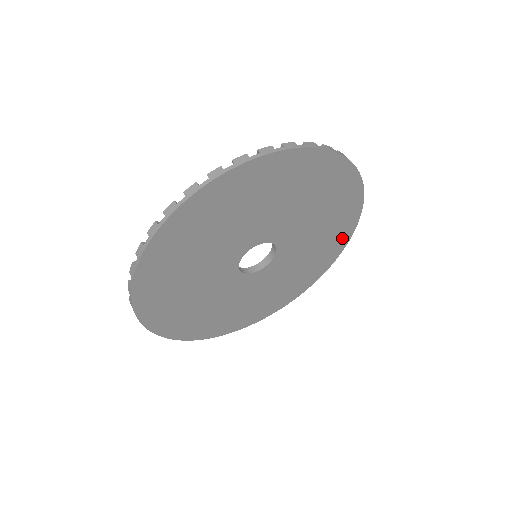
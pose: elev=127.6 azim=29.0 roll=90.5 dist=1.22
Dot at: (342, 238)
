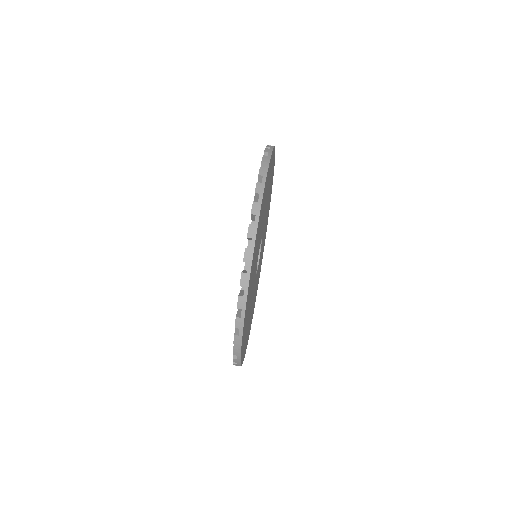
Dot at: occluded
